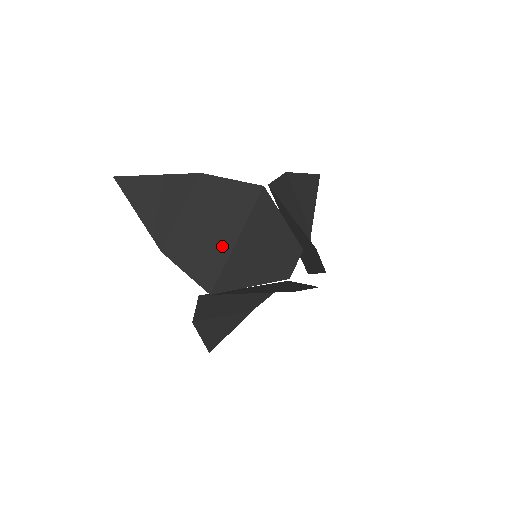
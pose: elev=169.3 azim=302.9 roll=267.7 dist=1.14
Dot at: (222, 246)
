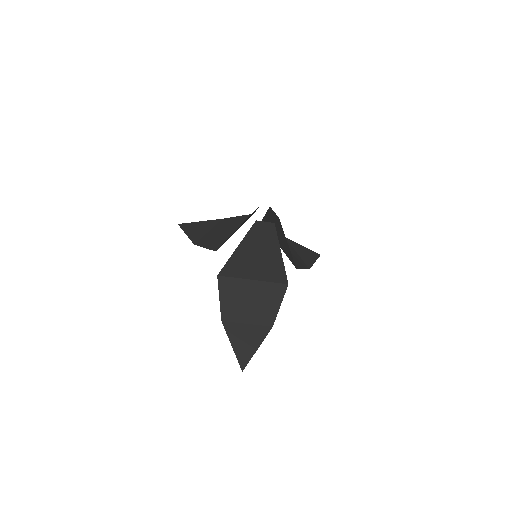
Dot at: (227, 235)
